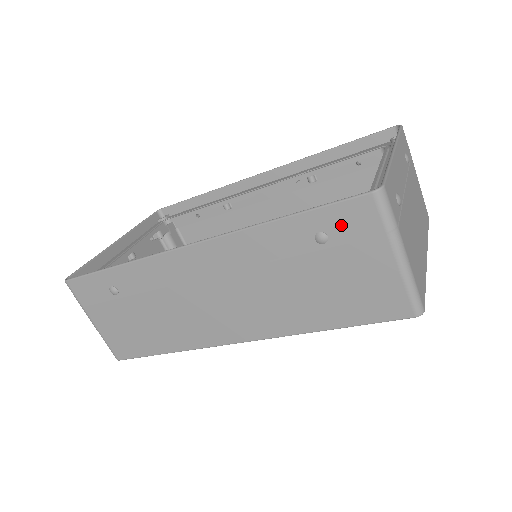
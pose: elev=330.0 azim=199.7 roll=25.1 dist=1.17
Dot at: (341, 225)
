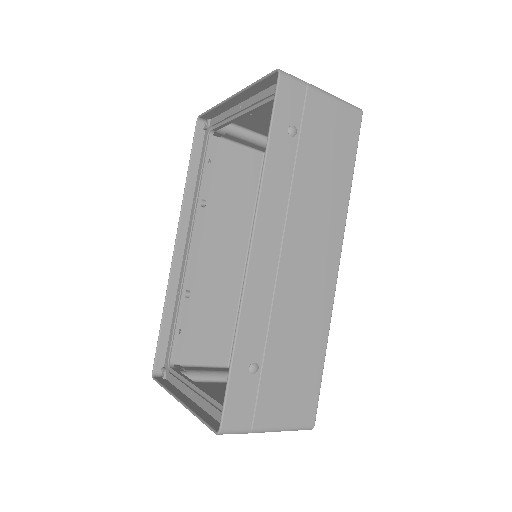
Dot at: (290, 111)
